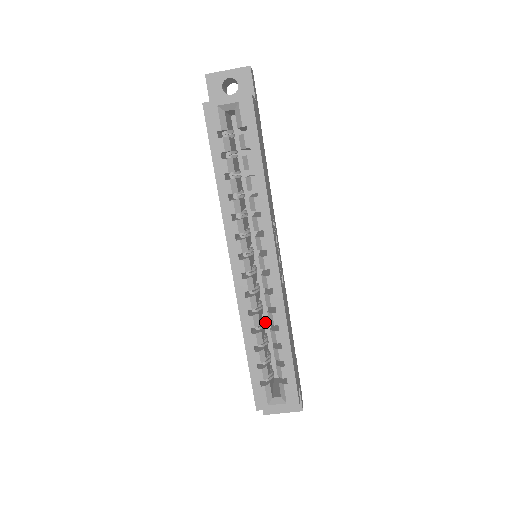
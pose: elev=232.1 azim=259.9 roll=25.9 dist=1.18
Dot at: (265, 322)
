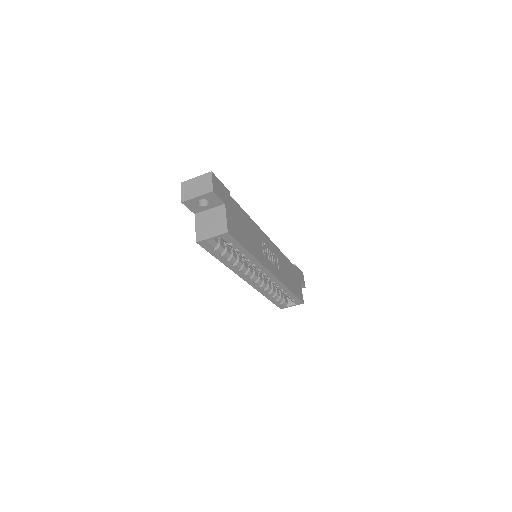
Dot at: occluded
